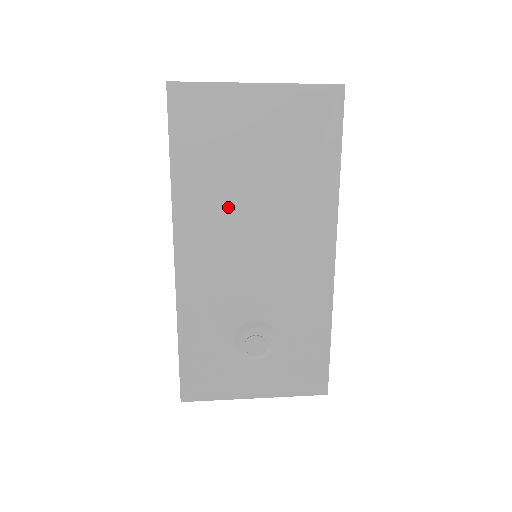
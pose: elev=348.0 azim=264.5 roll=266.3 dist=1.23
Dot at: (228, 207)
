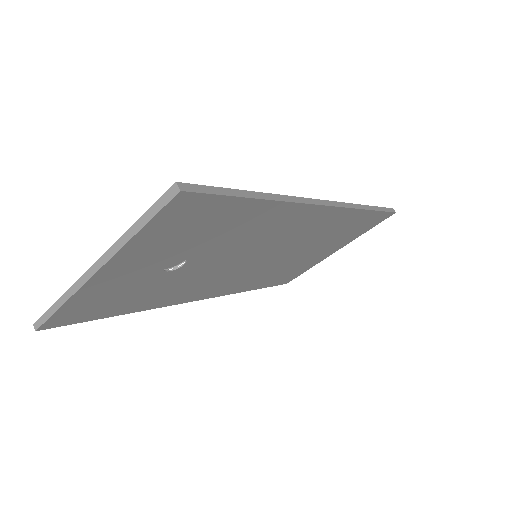
Dot at: occluded
